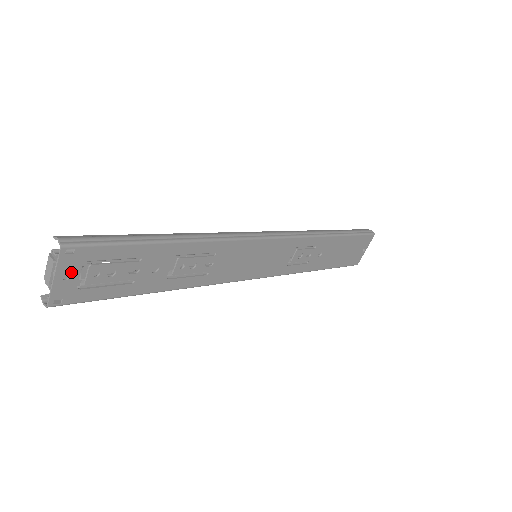
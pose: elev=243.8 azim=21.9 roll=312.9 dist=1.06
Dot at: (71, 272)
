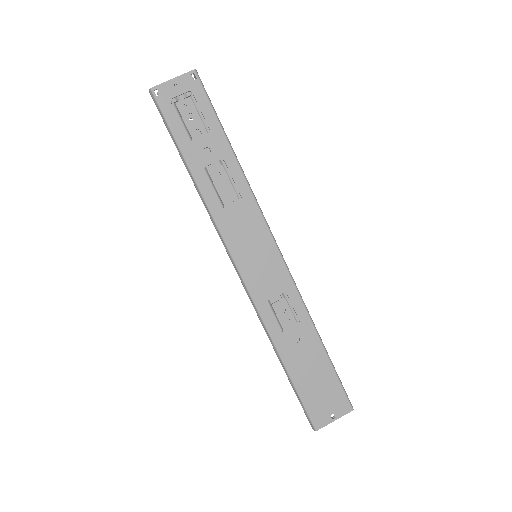
Dot at: (181, 87)
